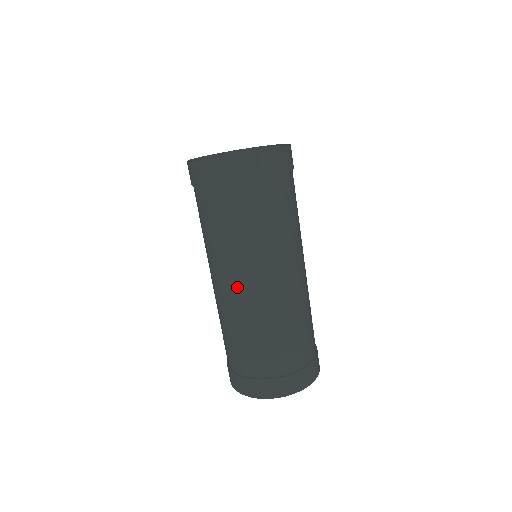
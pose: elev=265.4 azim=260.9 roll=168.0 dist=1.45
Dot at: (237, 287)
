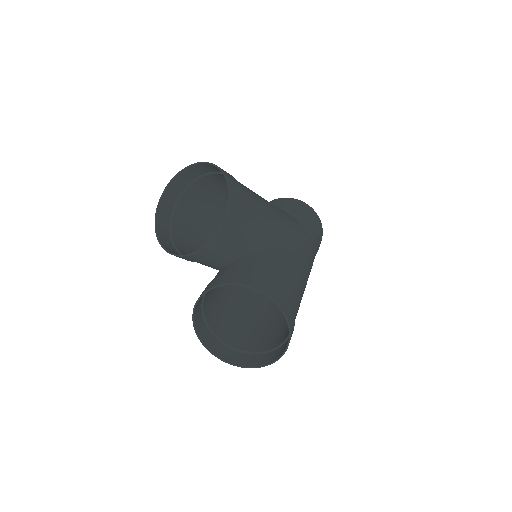
Dot at: (273, 305)
